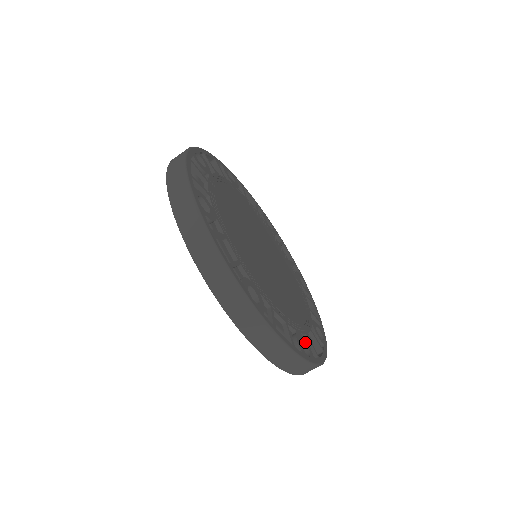
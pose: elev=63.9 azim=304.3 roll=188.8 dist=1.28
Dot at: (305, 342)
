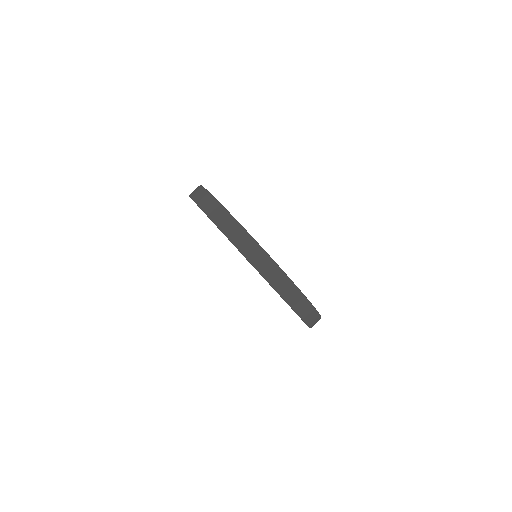
Dot at: occluded
